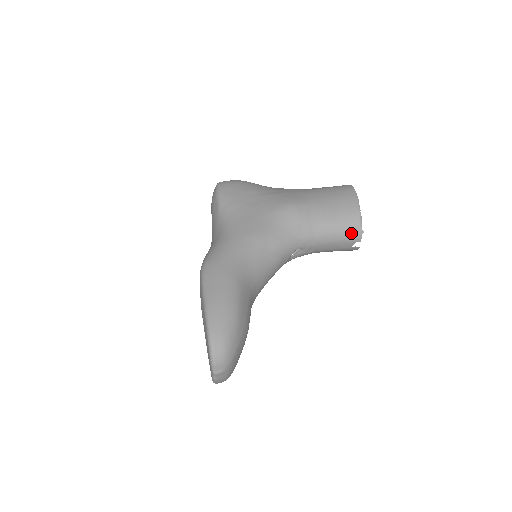
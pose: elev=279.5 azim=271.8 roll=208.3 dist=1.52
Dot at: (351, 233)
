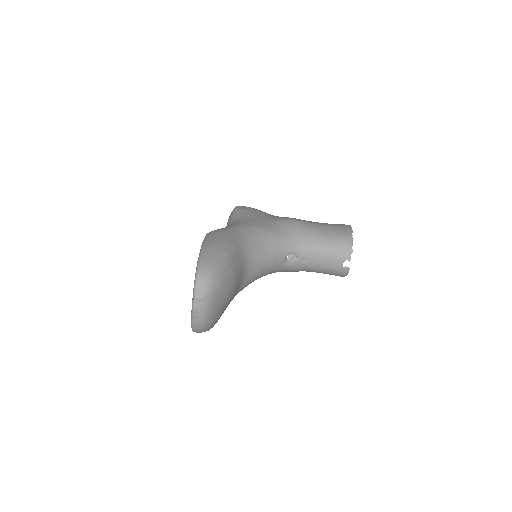
Dot at: (342, 250)
